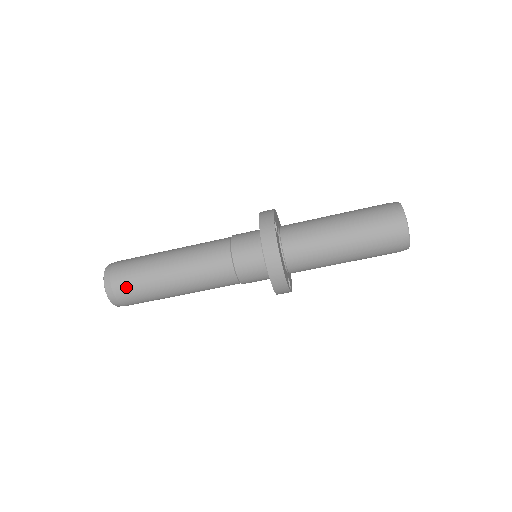
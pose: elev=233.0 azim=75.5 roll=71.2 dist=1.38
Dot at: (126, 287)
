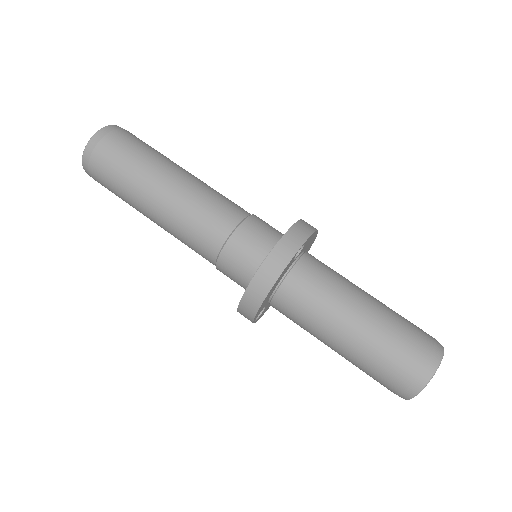
Dot at: (106, 164)
